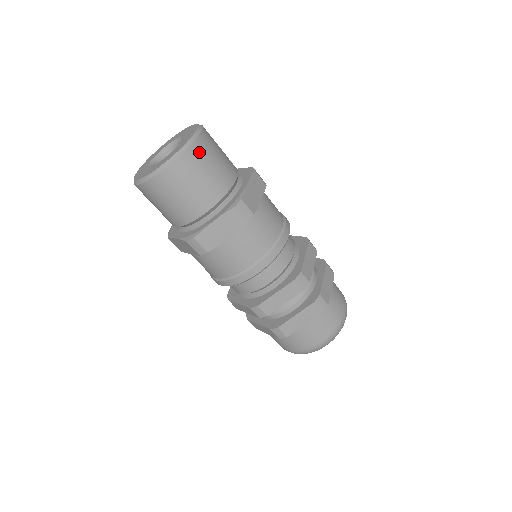
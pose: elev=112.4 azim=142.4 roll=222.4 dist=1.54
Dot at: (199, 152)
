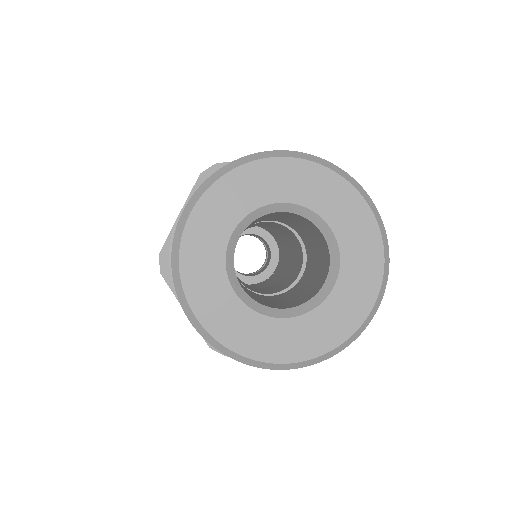
Dot at: occluded
